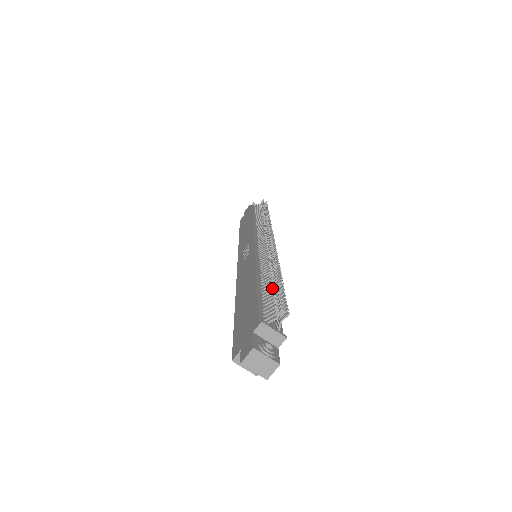
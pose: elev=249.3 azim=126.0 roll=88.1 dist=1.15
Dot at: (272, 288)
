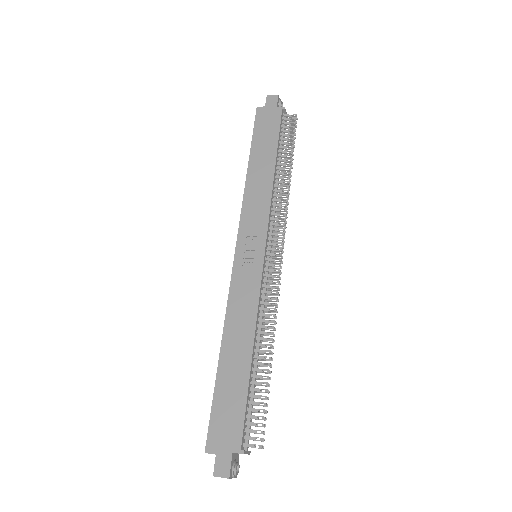
Dot at: (261, 389)
